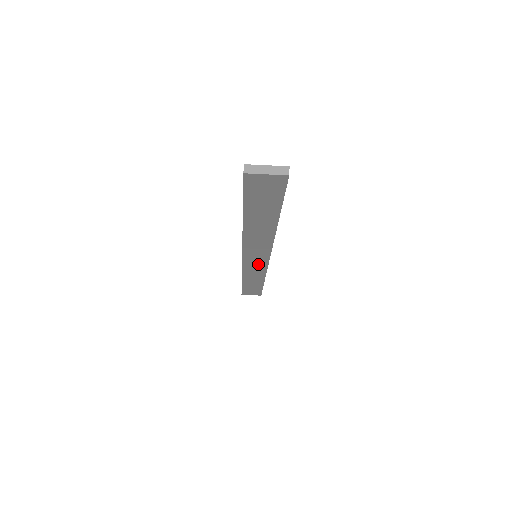
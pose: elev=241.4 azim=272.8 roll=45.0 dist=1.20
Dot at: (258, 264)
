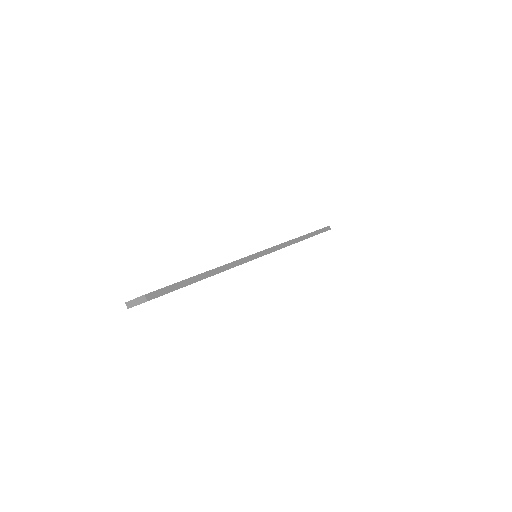
Dot at: occluded
